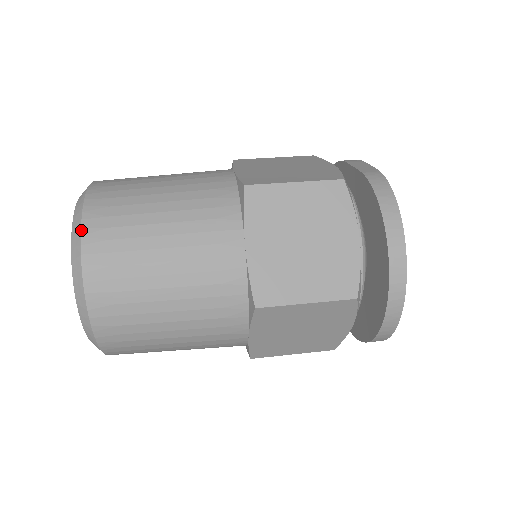
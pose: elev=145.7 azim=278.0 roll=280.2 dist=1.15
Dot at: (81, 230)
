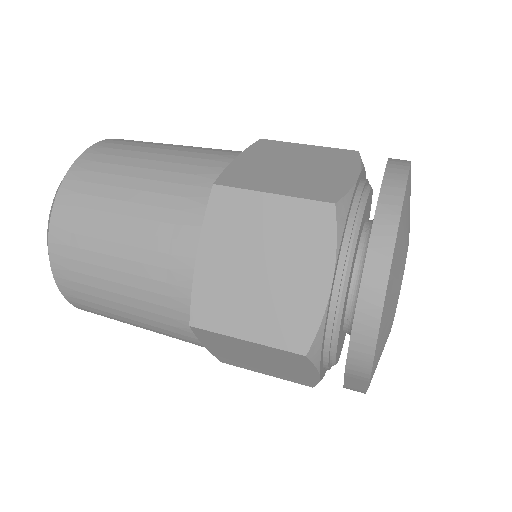
Dot at: occluded
